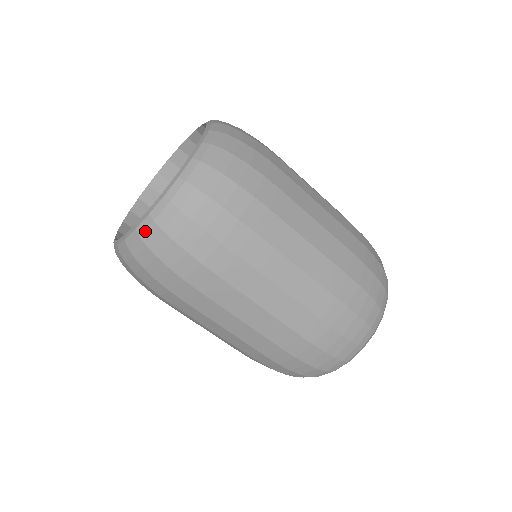
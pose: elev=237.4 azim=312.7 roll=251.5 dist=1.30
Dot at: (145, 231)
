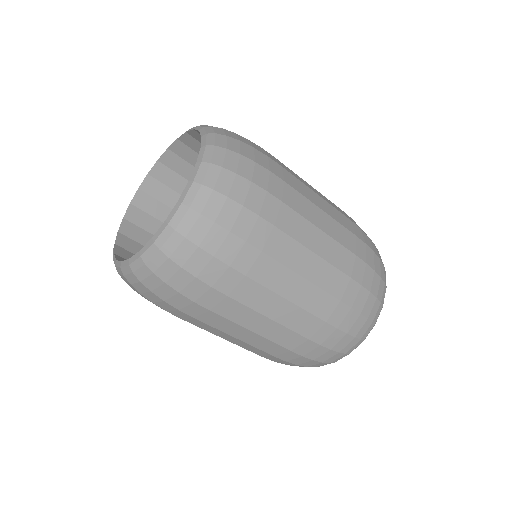
Dot at: (138, 270)
